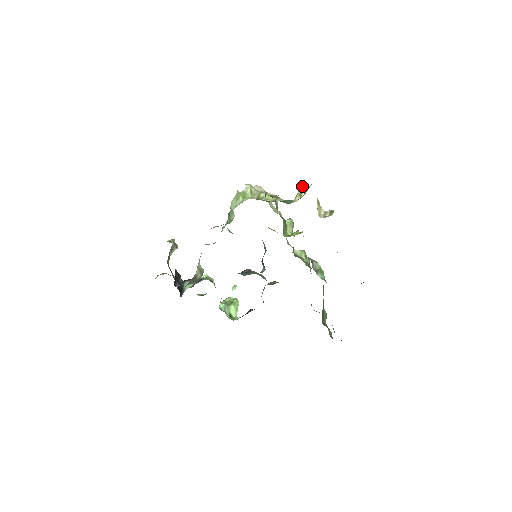
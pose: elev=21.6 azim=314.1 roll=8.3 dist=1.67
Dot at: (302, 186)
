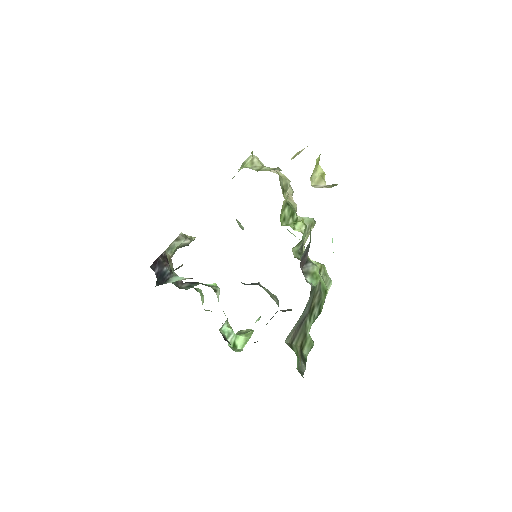
Dot at: (302, 149)
